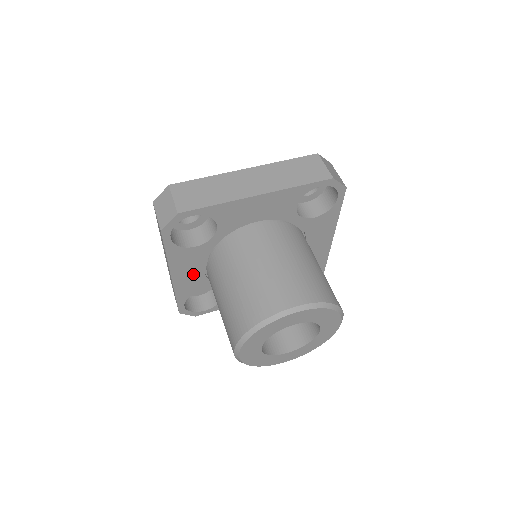
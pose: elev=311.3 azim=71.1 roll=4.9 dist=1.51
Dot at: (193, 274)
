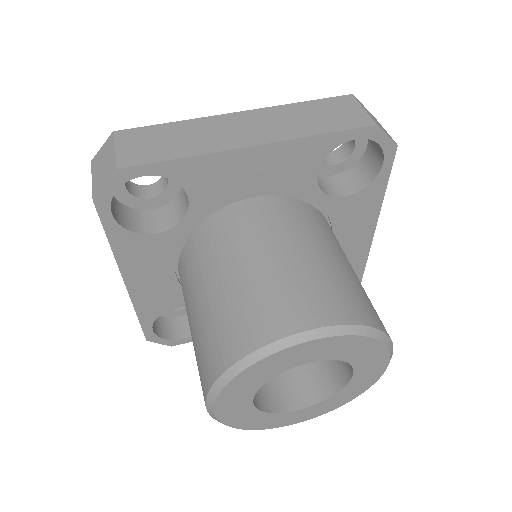
Dot at: (159, 280)
